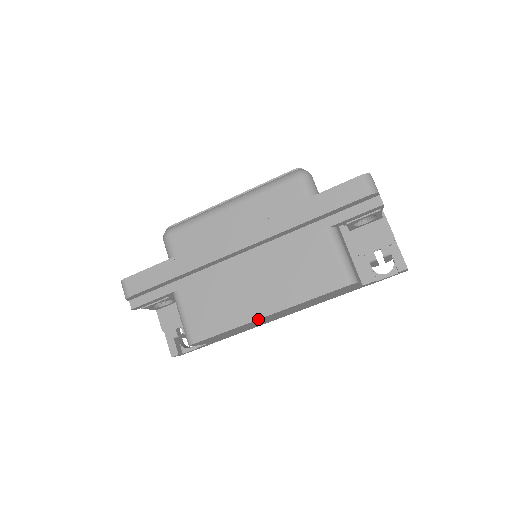
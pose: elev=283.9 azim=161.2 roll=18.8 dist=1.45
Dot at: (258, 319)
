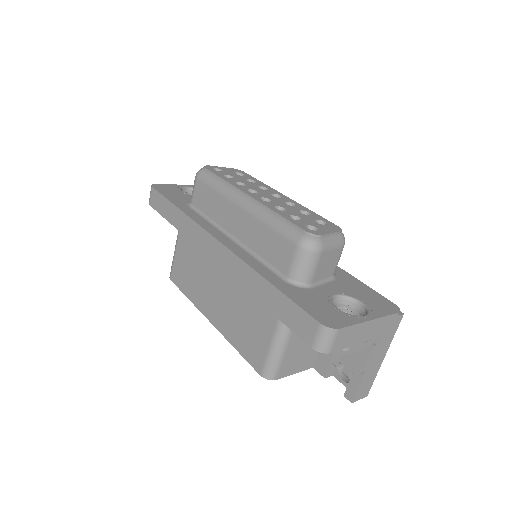
Dot at: occluded
